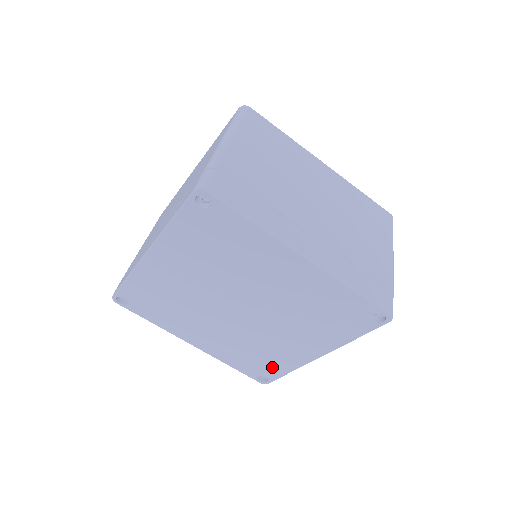
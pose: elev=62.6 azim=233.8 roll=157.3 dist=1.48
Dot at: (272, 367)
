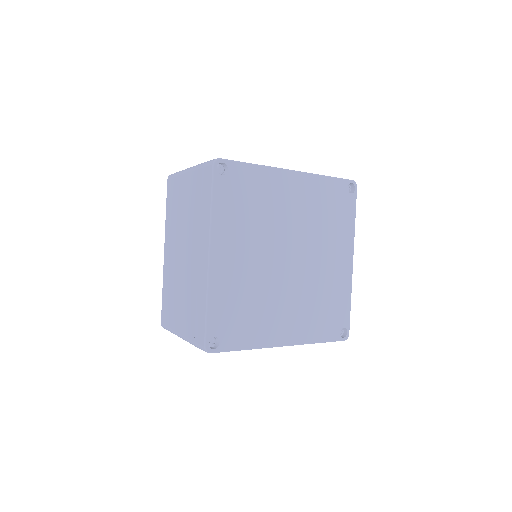
Dot at: (241, 333)
